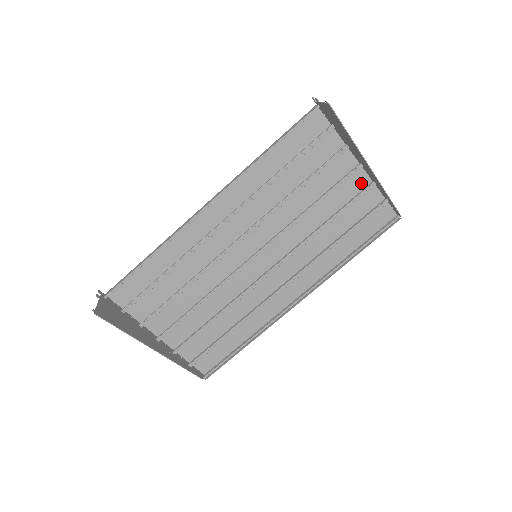
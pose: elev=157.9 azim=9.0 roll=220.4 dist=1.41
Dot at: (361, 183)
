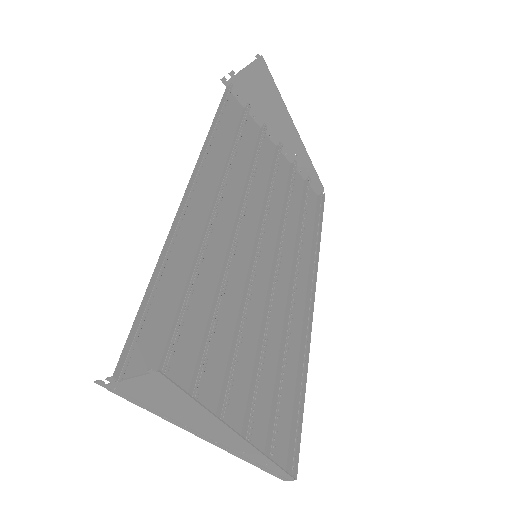
Dot at: (285, 165)
